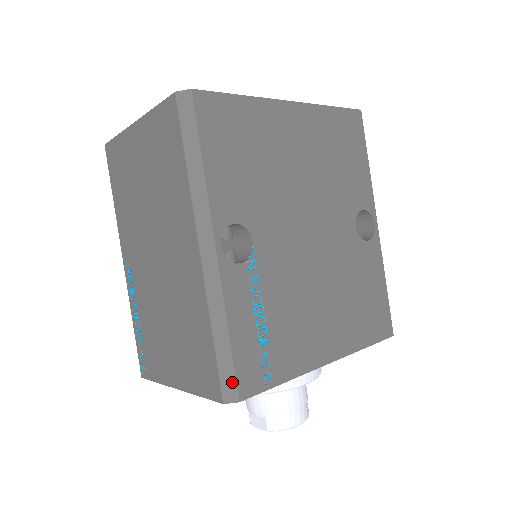
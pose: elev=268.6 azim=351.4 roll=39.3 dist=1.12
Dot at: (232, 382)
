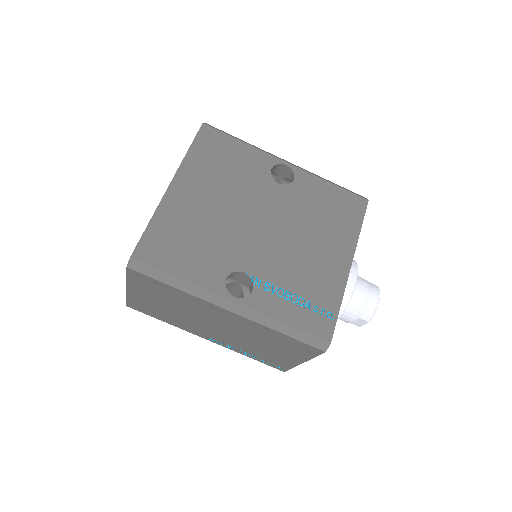
Dot at: (317, 340)
